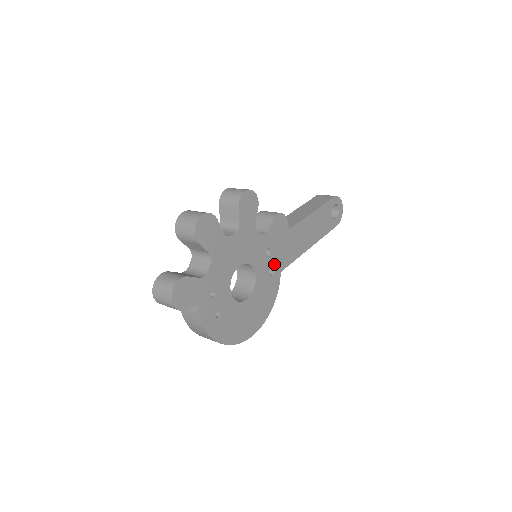
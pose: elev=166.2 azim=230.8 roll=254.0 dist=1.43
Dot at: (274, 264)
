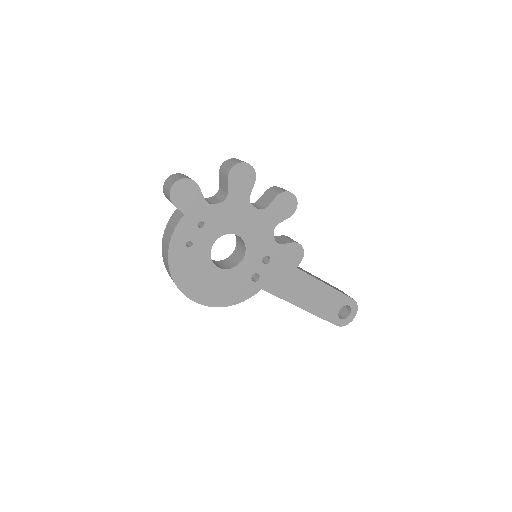
Dot at: (262, 275)
